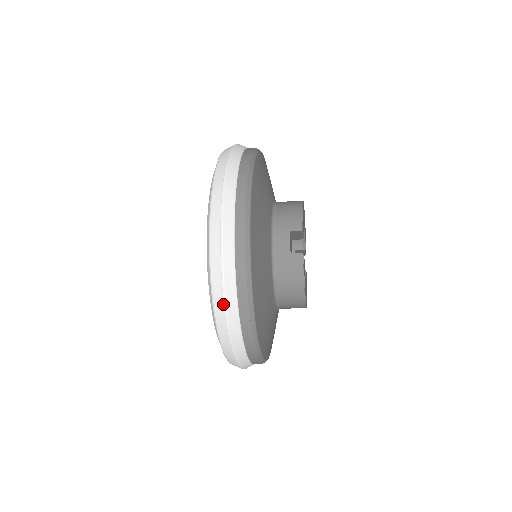
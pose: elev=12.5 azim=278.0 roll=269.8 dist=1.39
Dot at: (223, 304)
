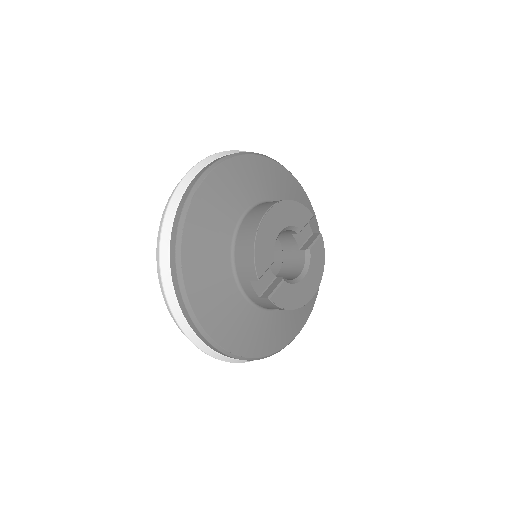
Dot at: occluded
